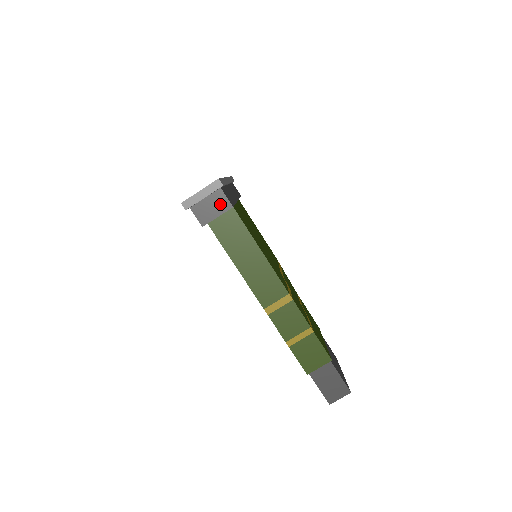
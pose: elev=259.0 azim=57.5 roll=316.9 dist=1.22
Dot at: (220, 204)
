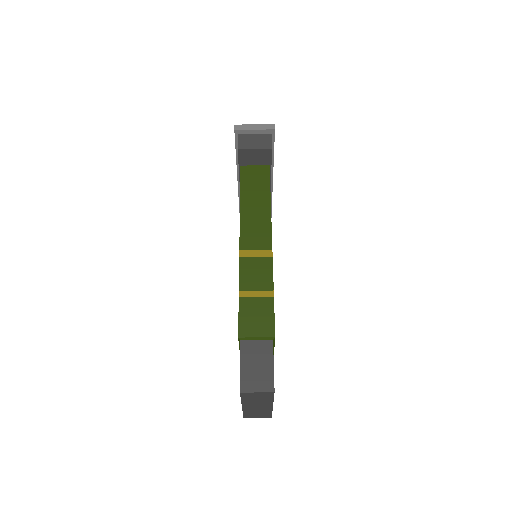
Dot at: (263, 142)
